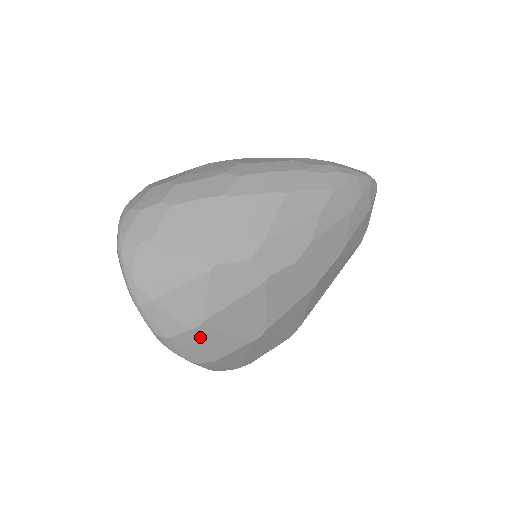
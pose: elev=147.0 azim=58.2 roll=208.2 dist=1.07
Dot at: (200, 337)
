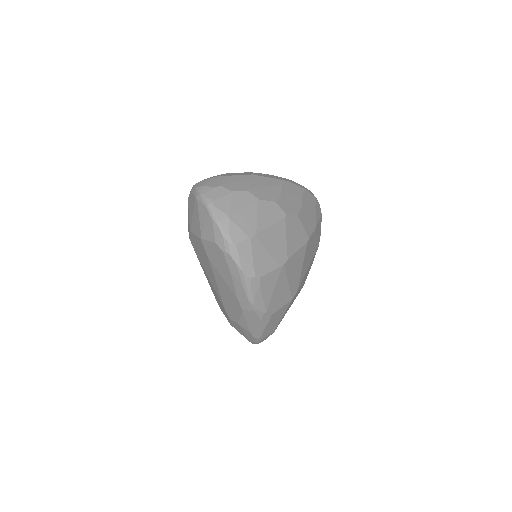
Dot at: (253, 248)
